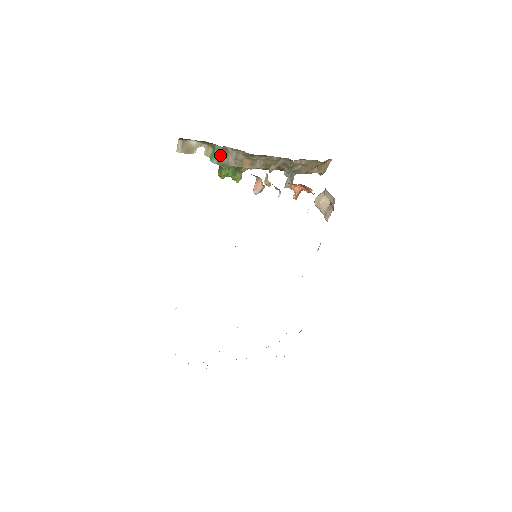
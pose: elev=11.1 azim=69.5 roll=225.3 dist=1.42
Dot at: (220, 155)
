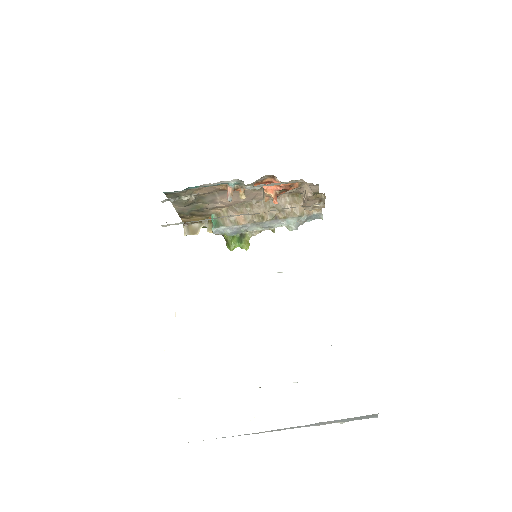
Dot at: (216, 221)
